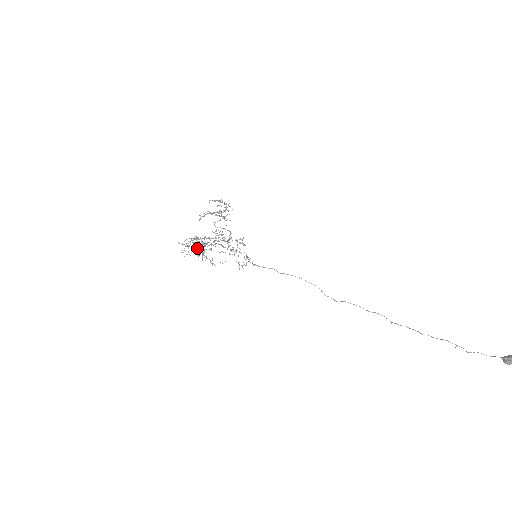
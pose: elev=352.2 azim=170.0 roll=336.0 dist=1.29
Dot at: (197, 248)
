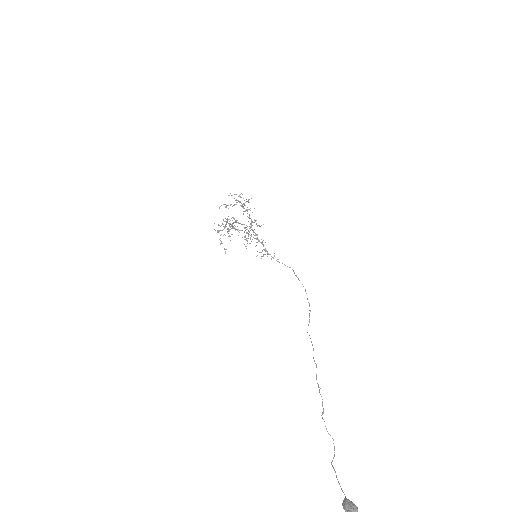
Dot at: occluded
